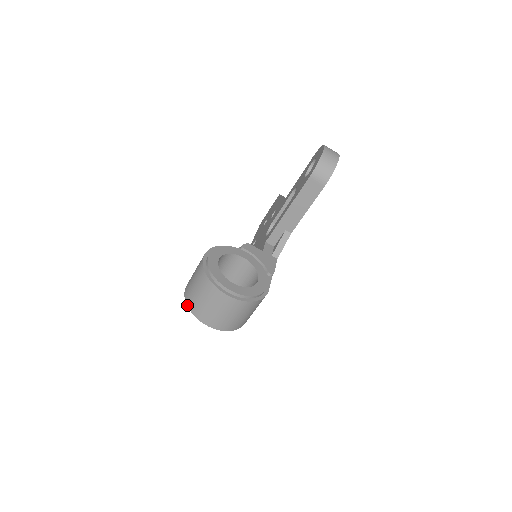
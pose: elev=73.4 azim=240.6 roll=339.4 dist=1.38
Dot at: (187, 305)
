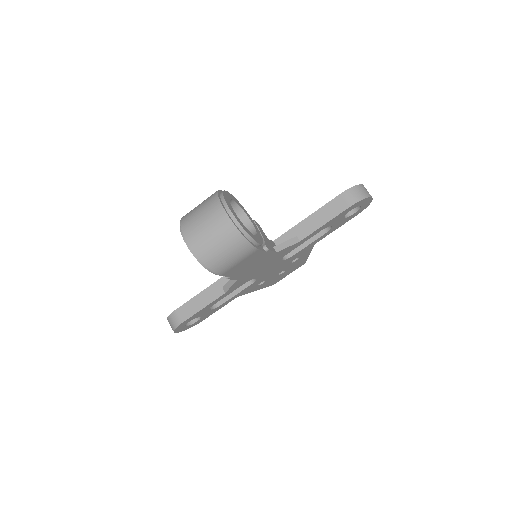
Dot at: (181, 220)
